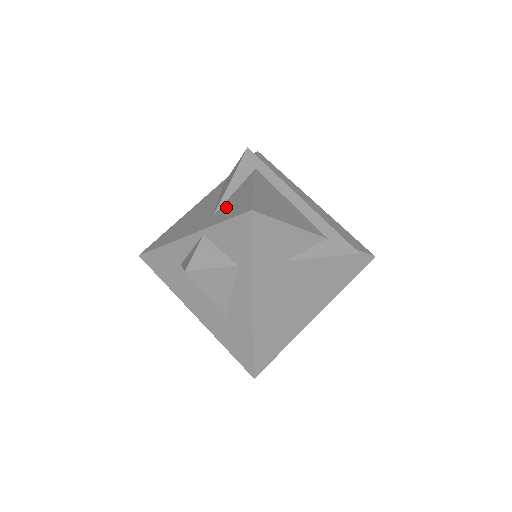
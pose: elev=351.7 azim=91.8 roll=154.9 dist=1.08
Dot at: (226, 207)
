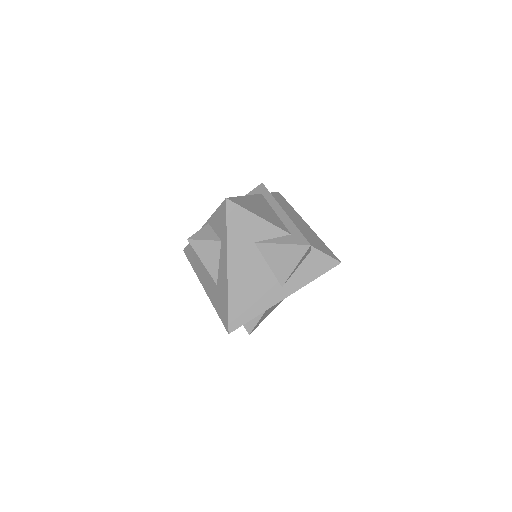
Dot at: occluded
